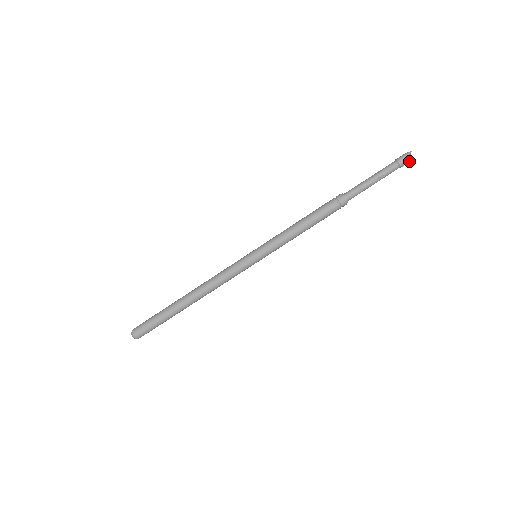
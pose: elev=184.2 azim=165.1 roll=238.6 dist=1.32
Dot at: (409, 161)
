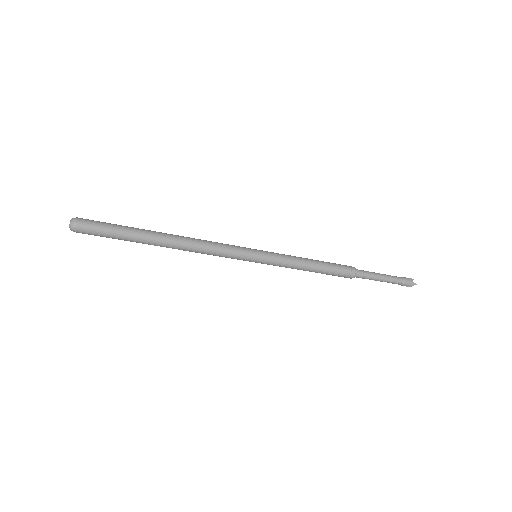
Dot at: (408, 286)
